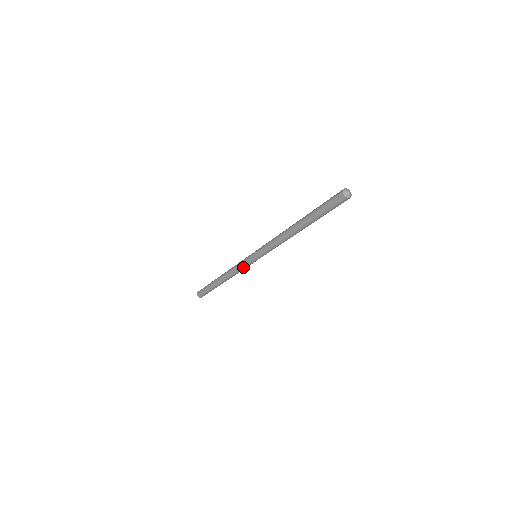
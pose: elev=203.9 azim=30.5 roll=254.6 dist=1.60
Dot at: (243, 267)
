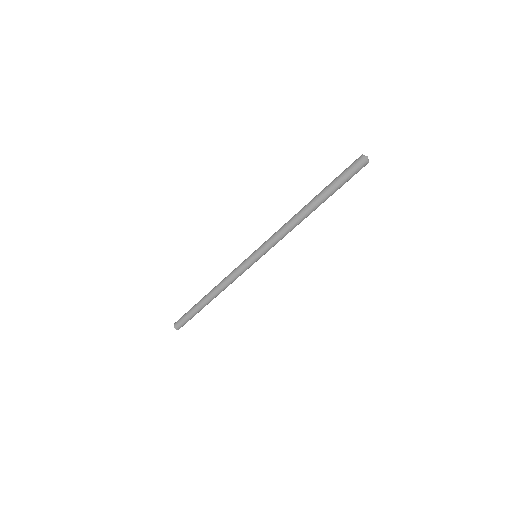
Dot at: (238, 271)
